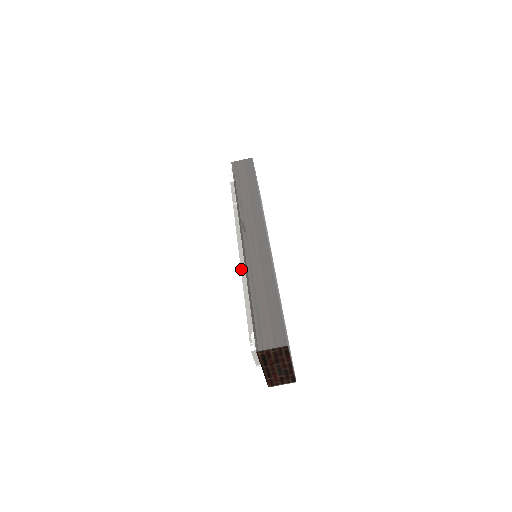
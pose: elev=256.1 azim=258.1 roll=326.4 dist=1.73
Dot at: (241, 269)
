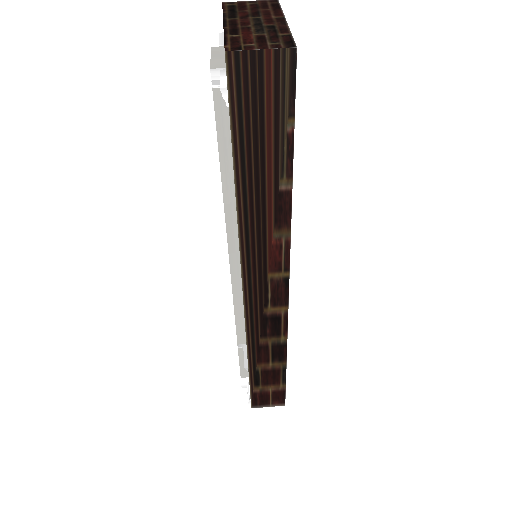
Dot at: occluded
